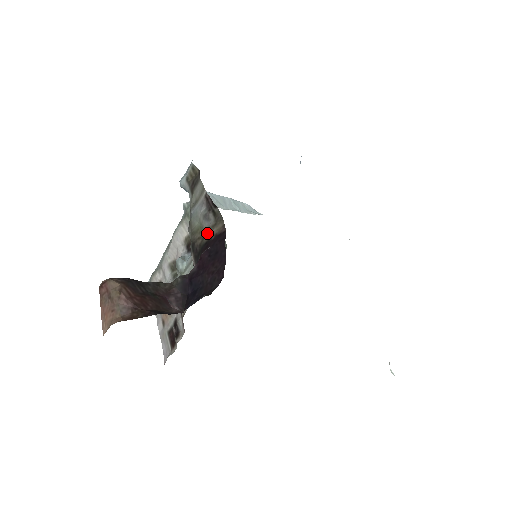
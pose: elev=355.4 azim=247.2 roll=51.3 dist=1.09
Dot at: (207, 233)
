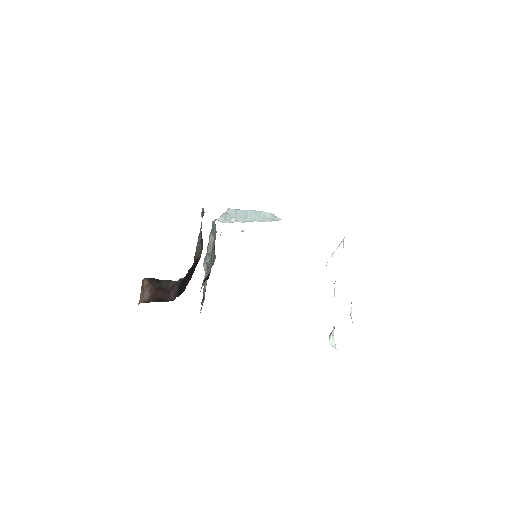
Dot at: (197, 255)
